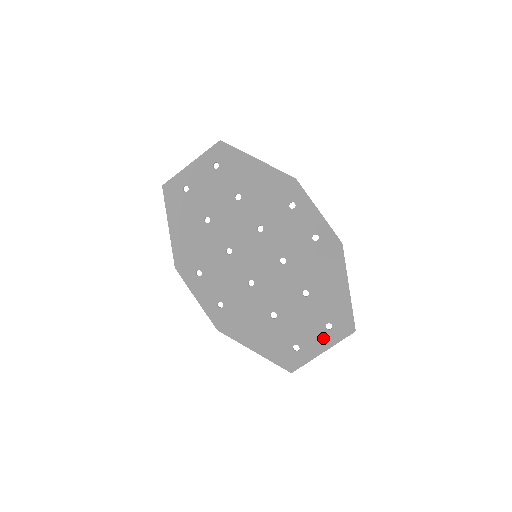
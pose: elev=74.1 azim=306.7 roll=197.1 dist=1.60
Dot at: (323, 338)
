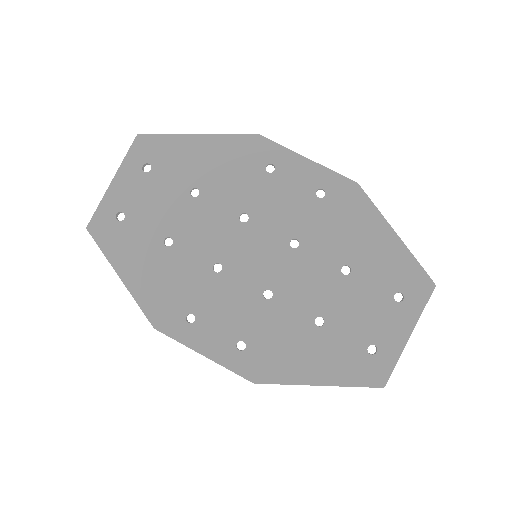
Dot at: (400, 317)
